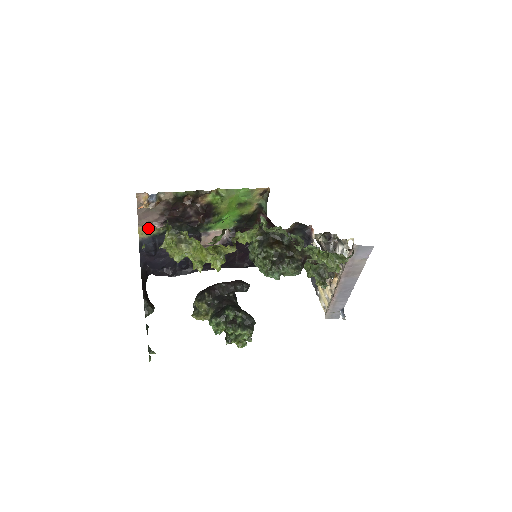
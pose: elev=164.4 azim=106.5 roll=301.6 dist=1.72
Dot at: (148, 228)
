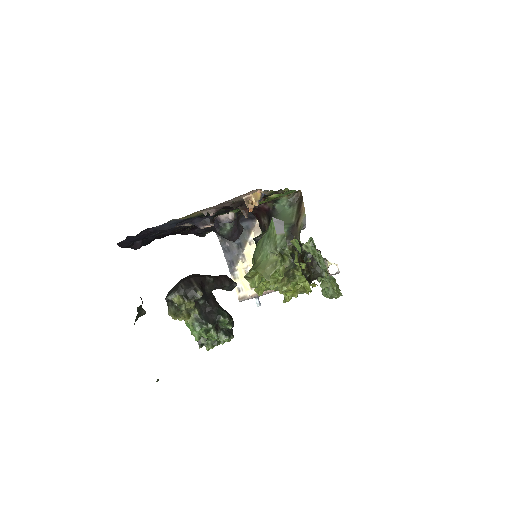
Dot at: (198, 212)
